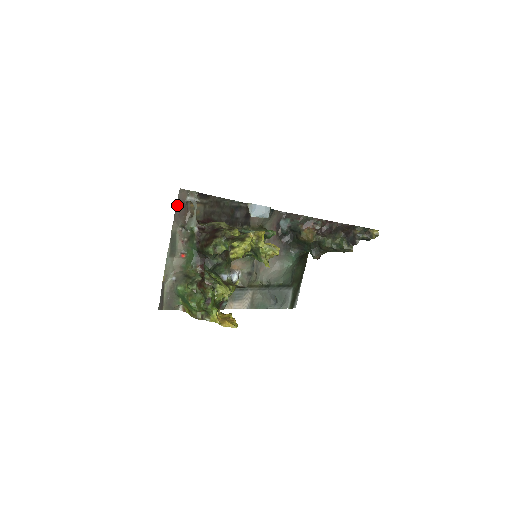
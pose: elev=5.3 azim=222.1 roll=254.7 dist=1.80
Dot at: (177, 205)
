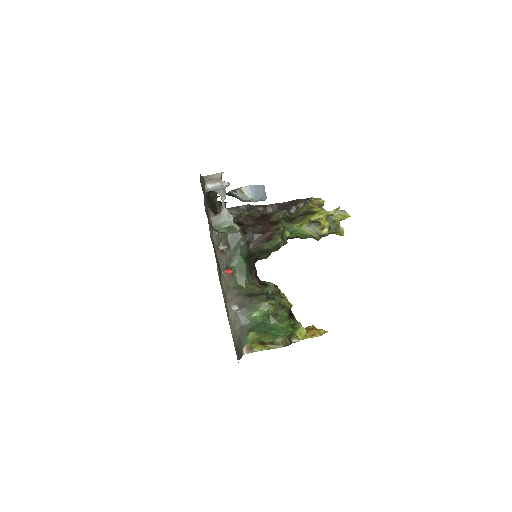
Dot at: (204, 199)
